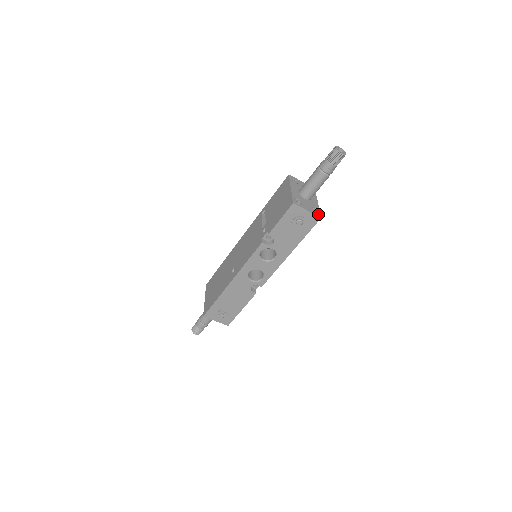
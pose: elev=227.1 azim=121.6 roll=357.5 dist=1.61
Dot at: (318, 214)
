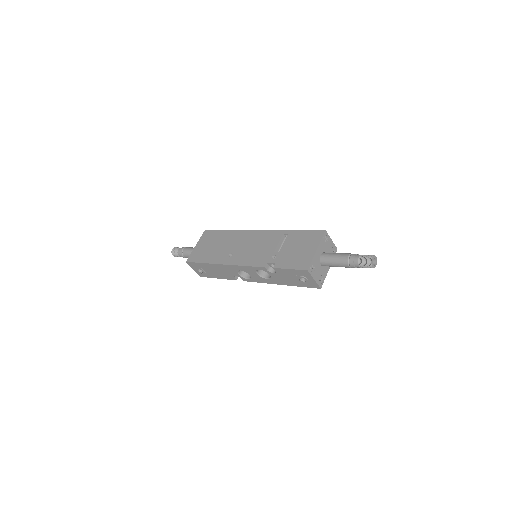
Dot at: (321, 284)
